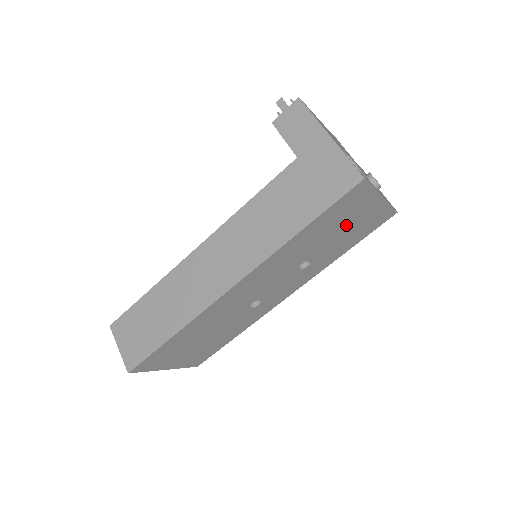
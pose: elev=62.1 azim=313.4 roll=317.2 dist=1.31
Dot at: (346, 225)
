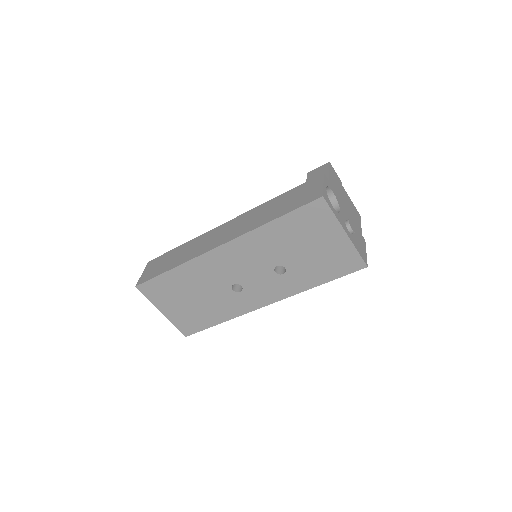
Dot at: (314, 245)
